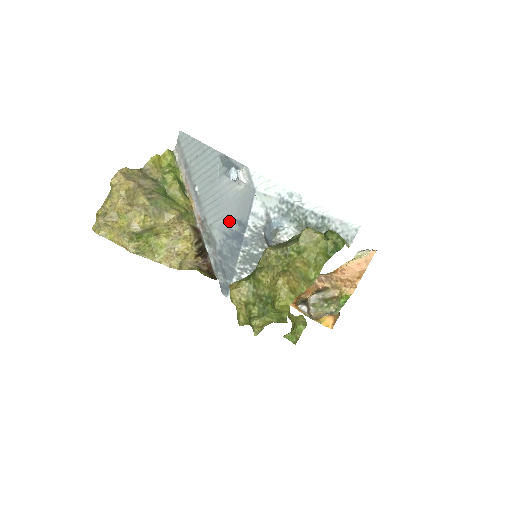
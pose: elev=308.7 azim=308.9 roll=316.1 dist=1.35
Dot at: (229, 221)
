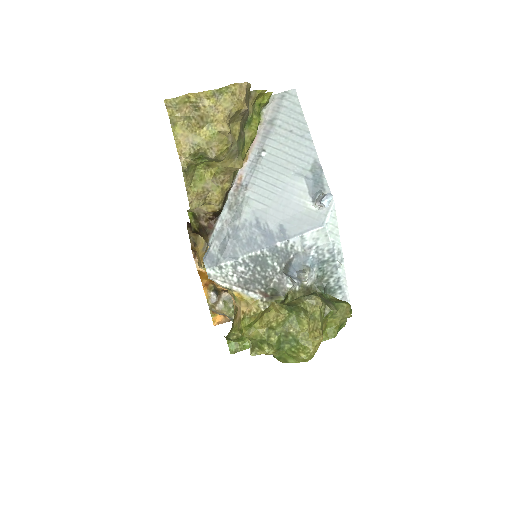
Dot at: (272, 217)
